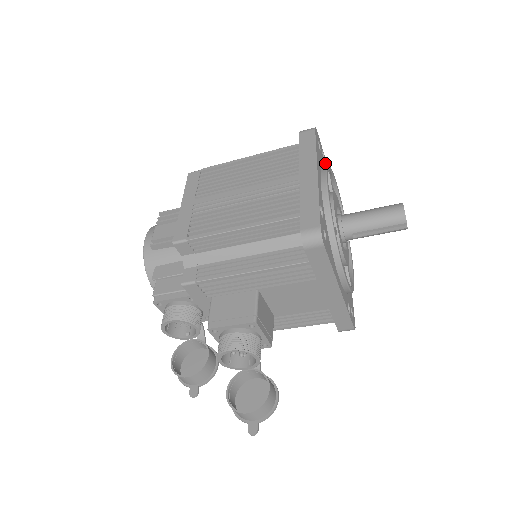
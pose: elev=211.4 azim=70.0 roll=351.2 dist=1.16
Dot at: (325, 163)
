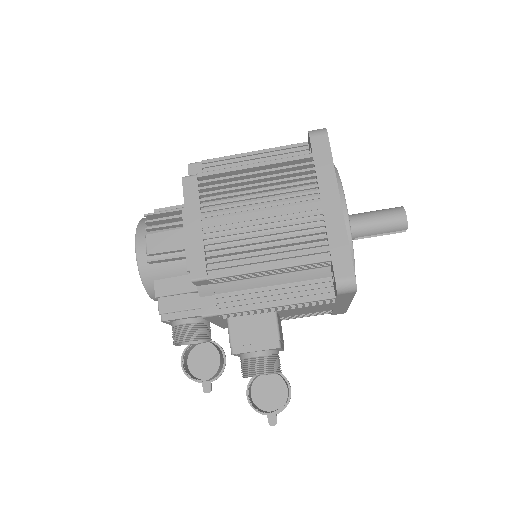
Dot at: occluded
